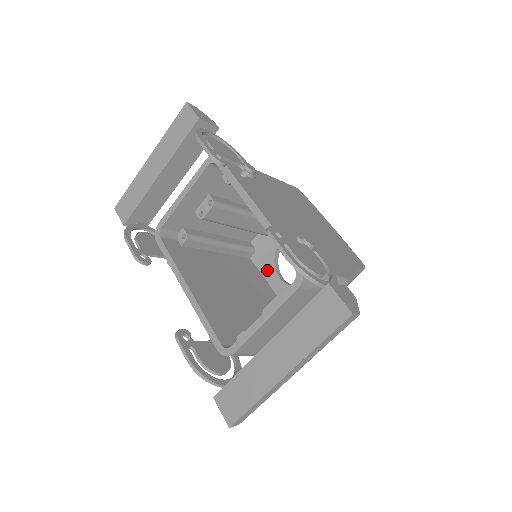
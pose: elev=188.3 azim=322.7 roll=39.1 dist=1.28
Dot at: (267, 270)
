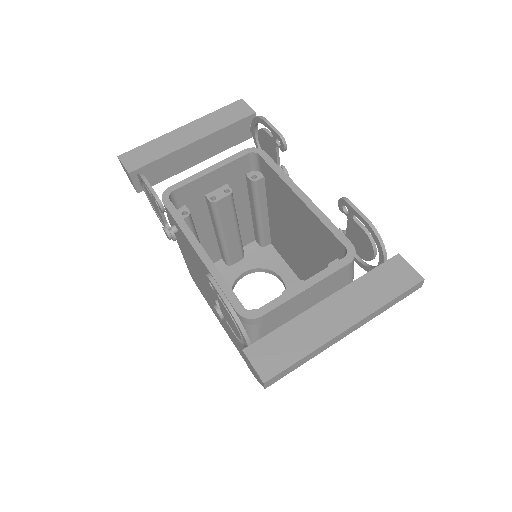
Dot at: occluded
